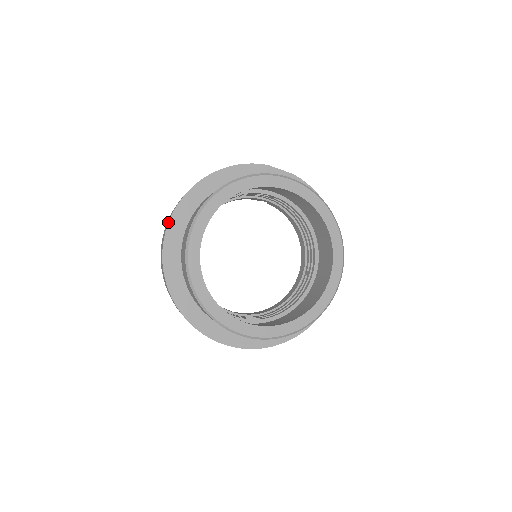
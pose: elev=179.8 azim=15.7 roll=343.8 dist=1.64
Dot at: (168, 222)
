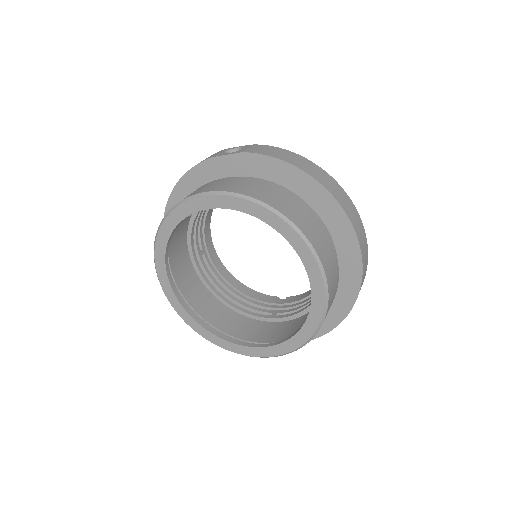
Dot at: occluded
